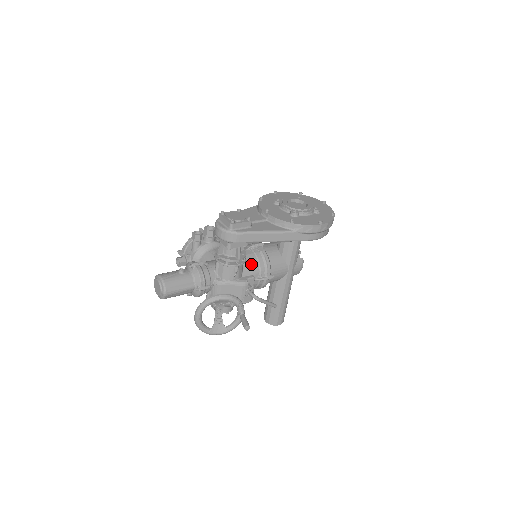
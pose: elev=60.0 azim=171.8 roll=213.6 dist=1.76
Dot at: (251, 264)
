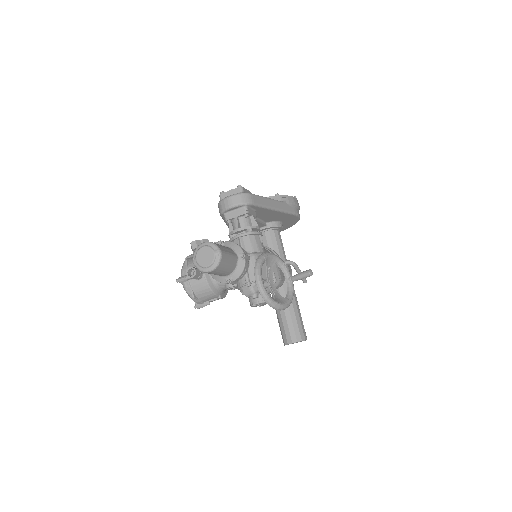
Dot at: occluded
